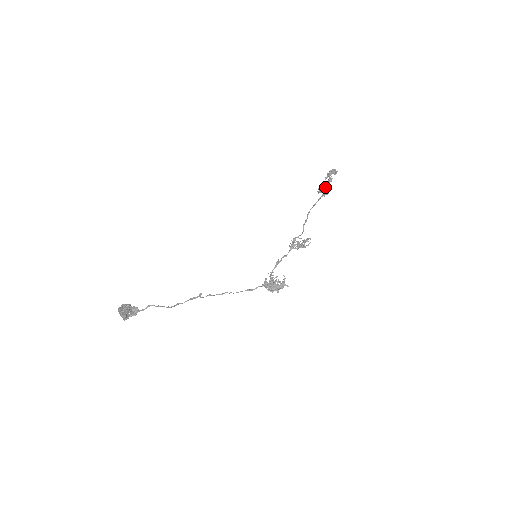
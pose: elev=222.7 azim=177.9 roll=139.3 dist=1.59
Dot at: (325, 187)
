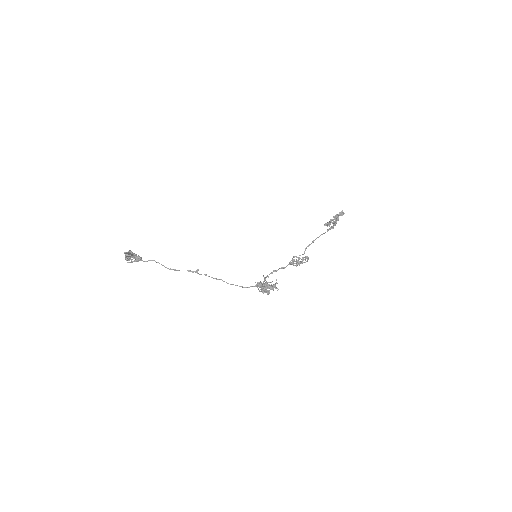
Dot at: (331, 221)
